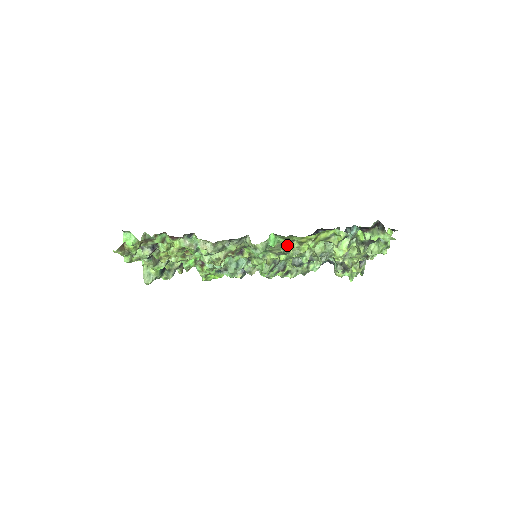
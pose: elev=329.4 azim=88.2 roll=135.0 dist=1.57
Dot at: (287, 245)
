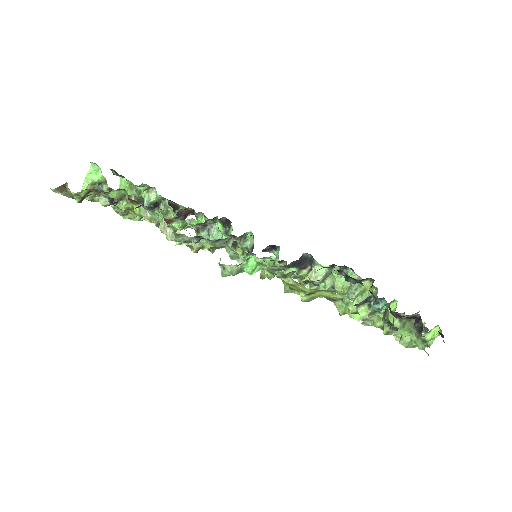
Dot at: occluded
